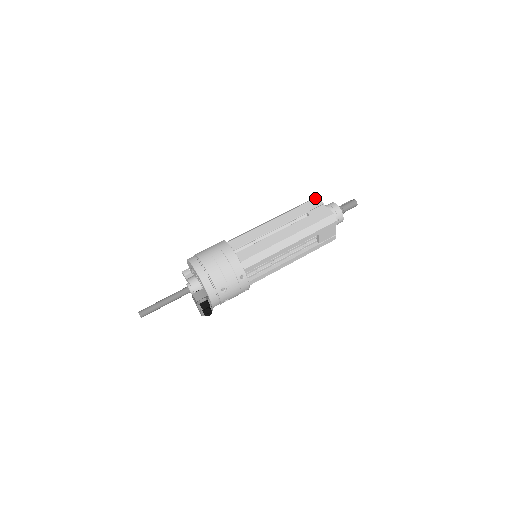
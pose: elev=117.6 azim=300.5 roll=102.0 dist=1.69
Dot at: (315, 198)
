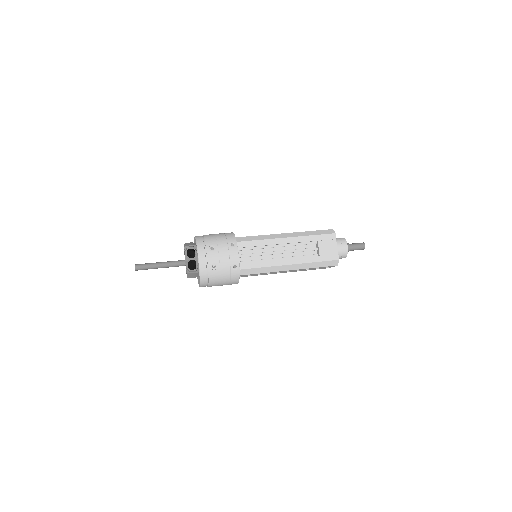
Dot at: occluded
